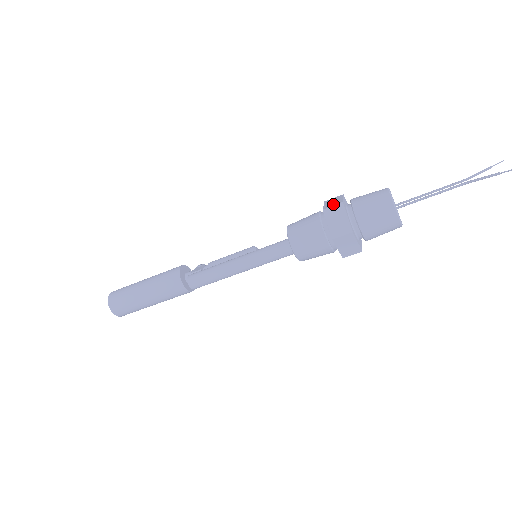
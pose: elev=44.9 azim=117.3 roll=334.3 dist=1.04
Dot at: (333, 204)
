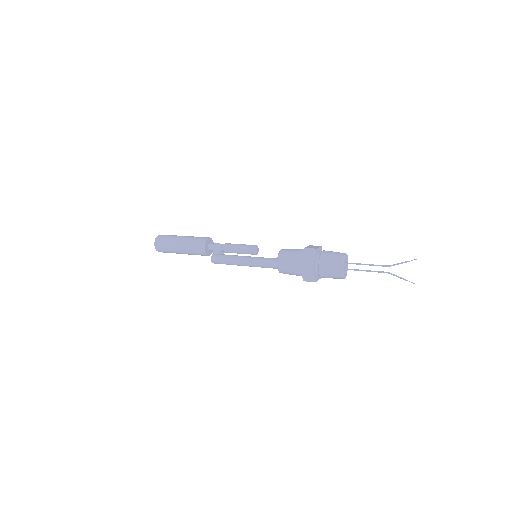
Dot at: (307, 264)
